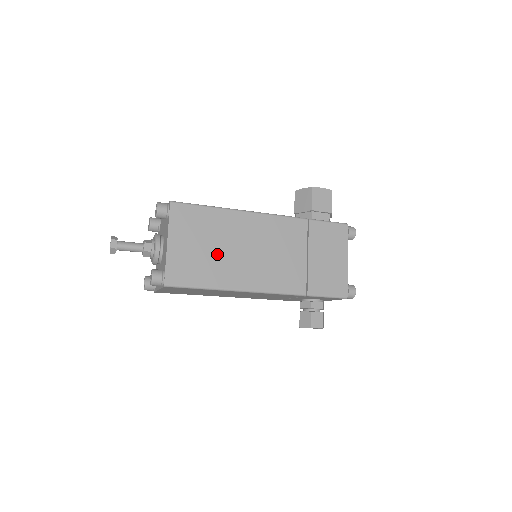
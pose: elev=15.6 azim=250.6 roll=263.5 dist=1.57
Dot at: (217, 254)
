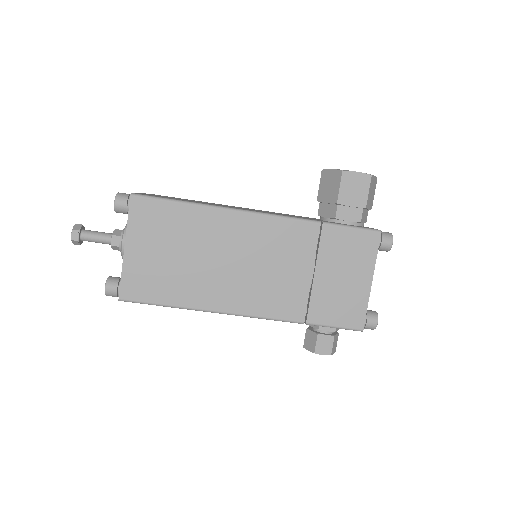
Dot at: (188, 265)
